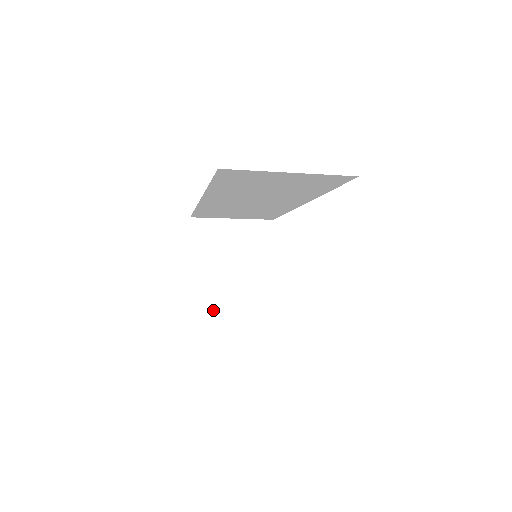
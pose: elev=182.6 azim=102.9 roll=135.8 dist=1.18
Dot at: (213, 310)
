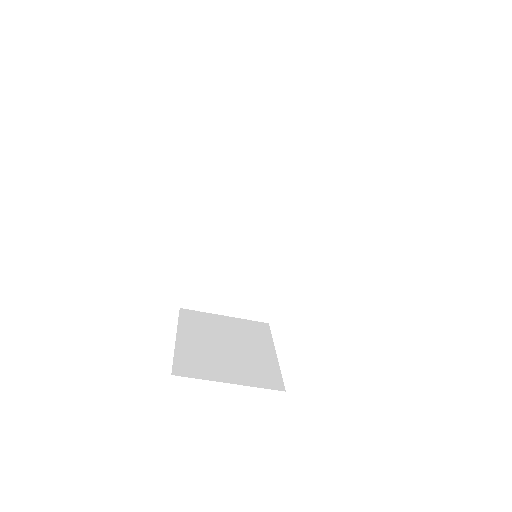
Dot at: (199, 373)
